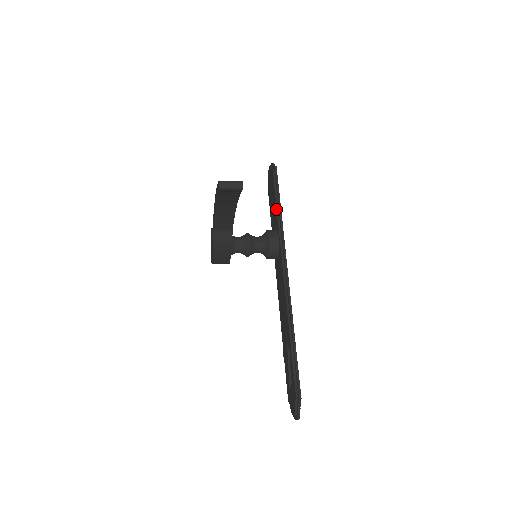
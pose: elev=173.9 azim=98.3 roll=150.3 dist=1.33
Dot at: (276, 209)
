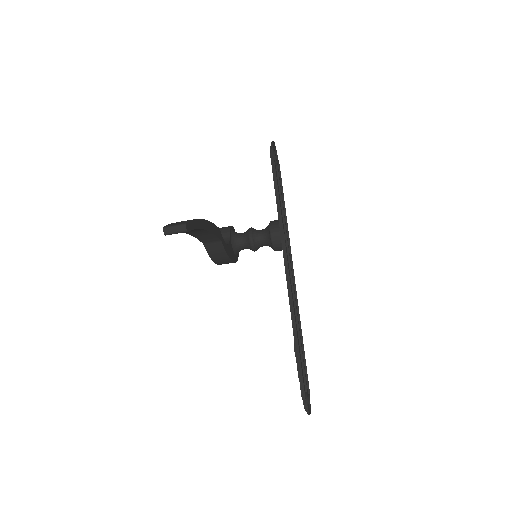
Dot at: occluded
